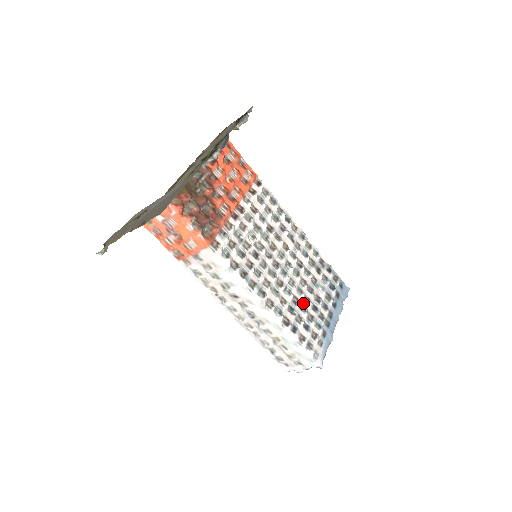
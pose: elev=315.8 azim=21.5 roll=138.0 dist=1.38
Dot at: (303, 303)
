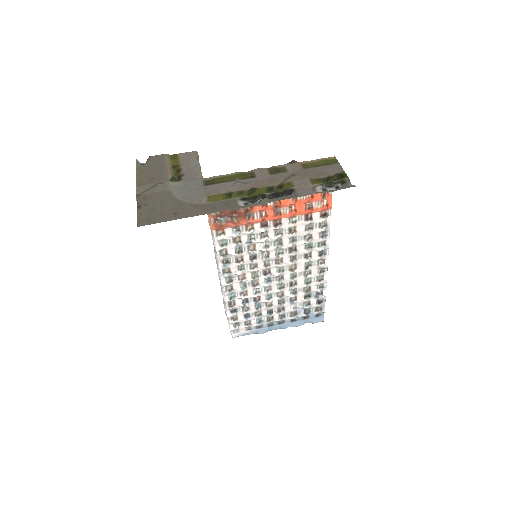
Dot at: (263, 304)
